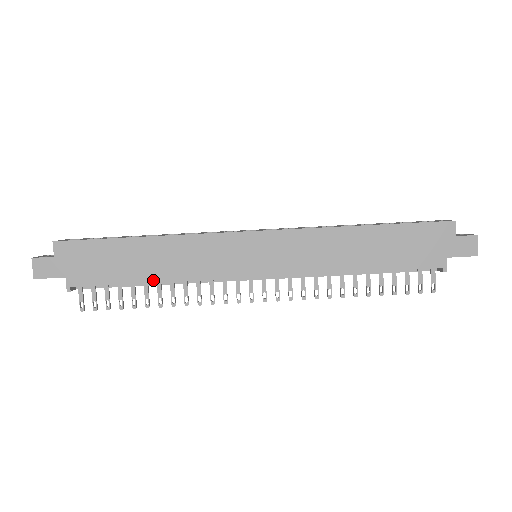
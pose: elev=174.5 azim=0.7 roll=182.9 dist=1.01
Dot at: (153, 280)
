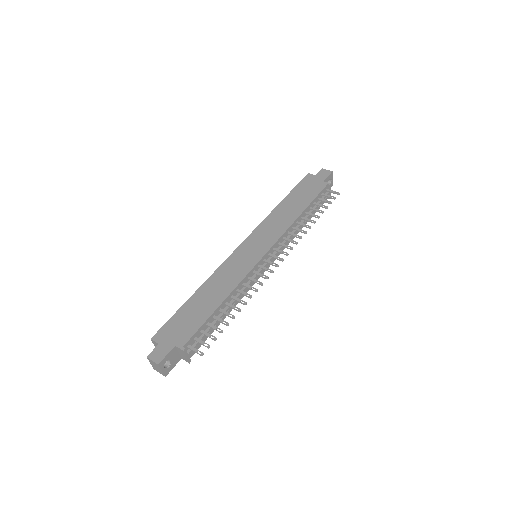
Dot at: (221, 301)
